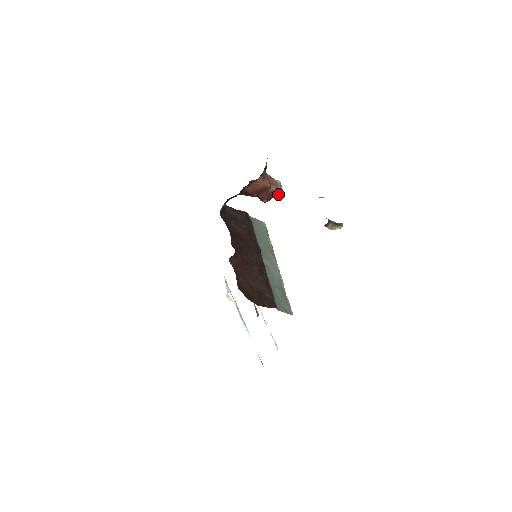
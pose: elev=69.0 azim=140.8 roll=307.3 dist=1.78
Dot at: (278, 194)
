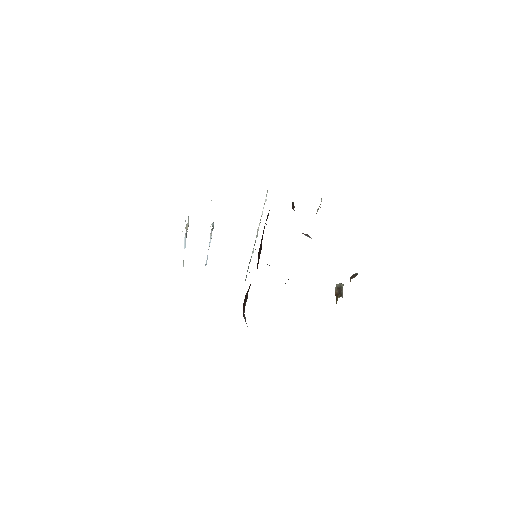
Dot at: occluded
